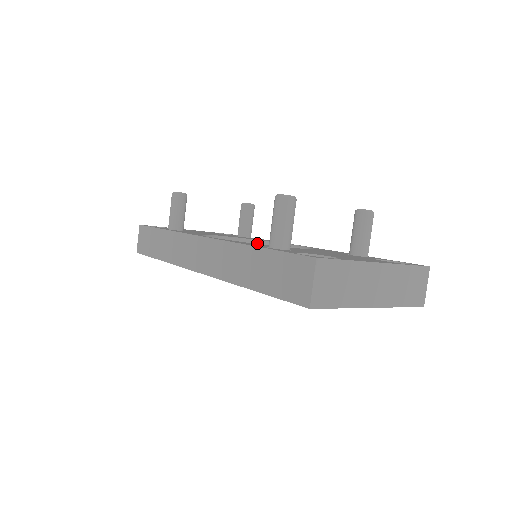
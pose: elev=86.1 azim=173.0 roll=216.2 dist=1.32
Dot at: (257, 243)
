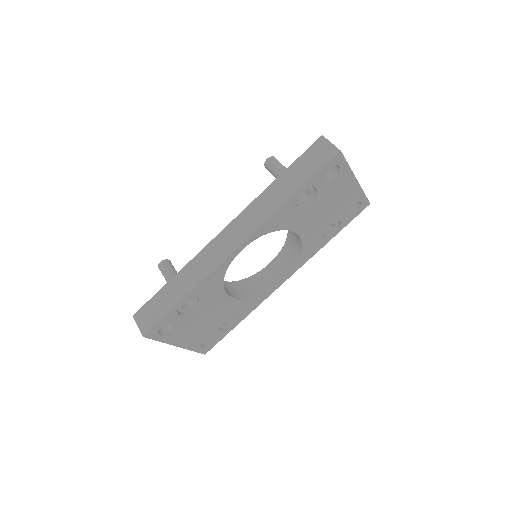
Dot at: (238, 282)
